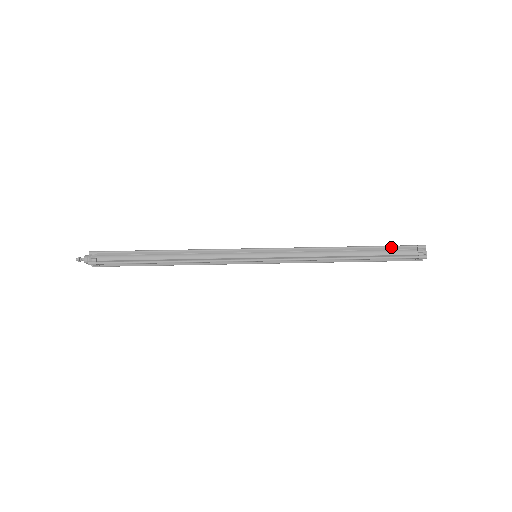
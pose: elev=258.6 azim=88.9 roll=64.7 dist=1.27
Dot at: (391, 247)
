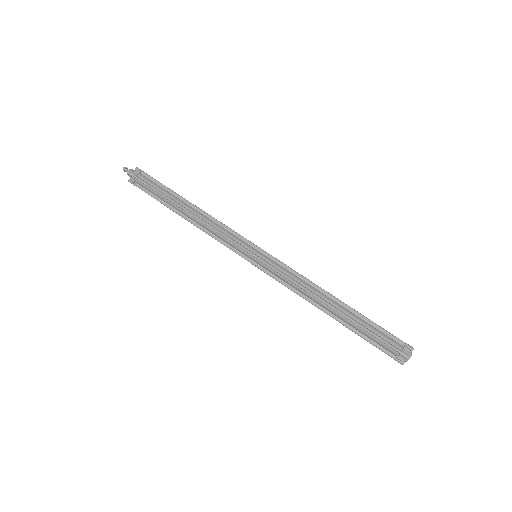
Dot at: (380, 327)
